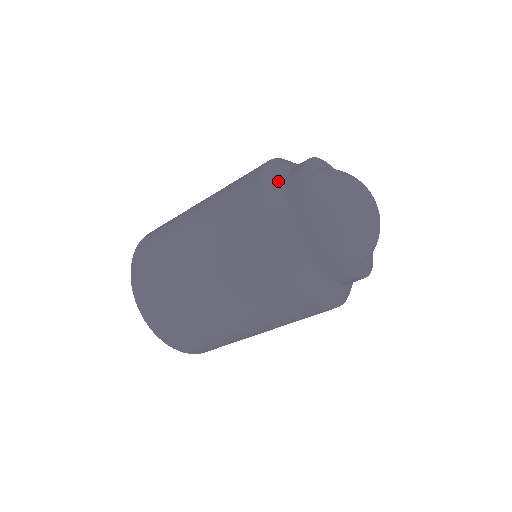
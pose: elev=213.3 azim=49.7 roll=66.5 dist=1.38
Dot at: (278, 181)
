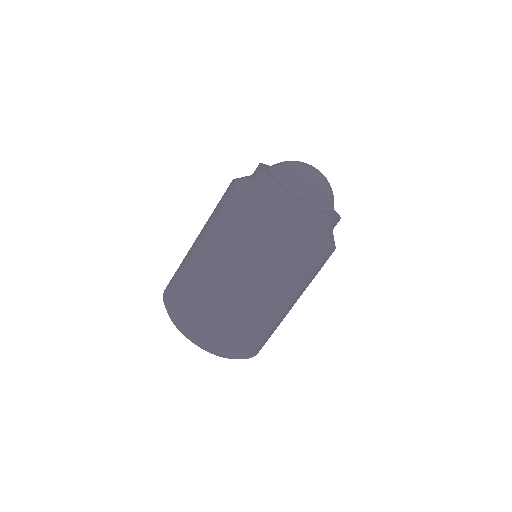
Dot at: (246, 177)
